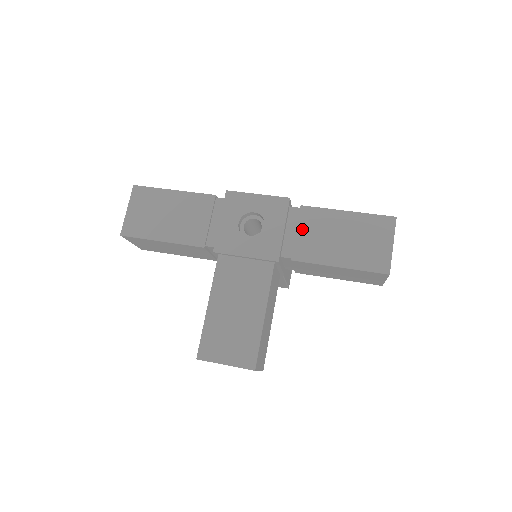
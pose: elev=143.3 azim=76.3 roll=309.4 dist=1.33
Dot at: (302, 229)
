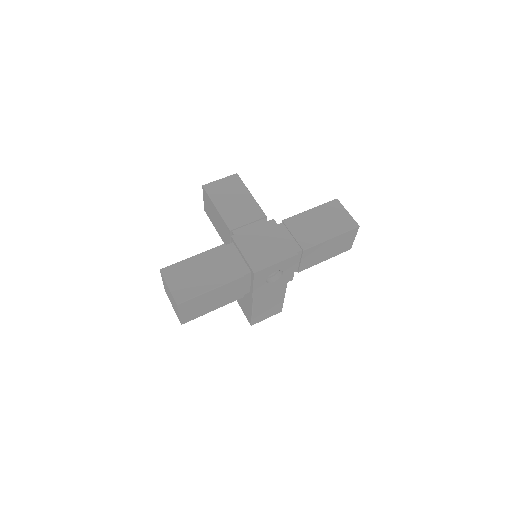
Dot at: (304, 259)
